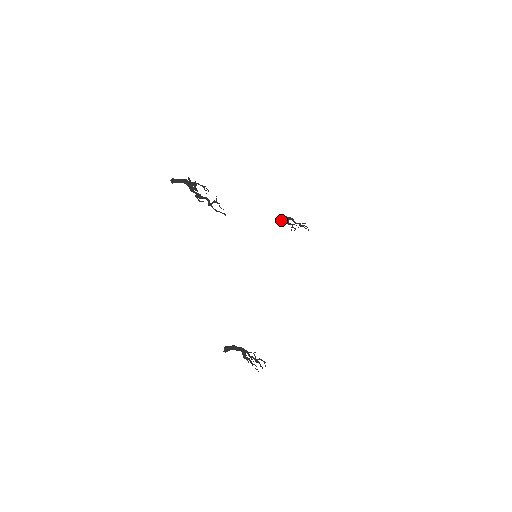
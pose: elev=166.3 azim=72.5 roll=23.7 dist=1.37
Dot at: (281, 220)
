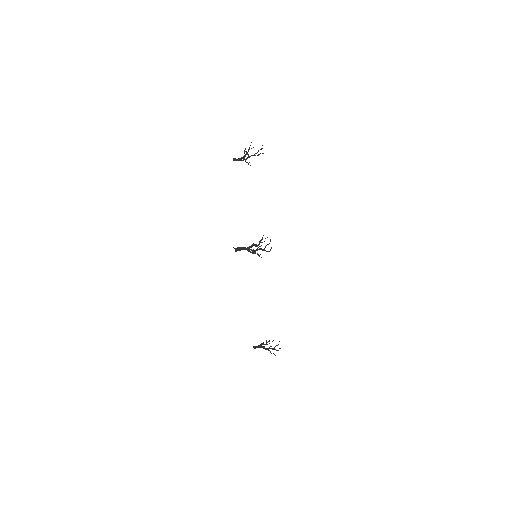
Dot at: (255, 347)
